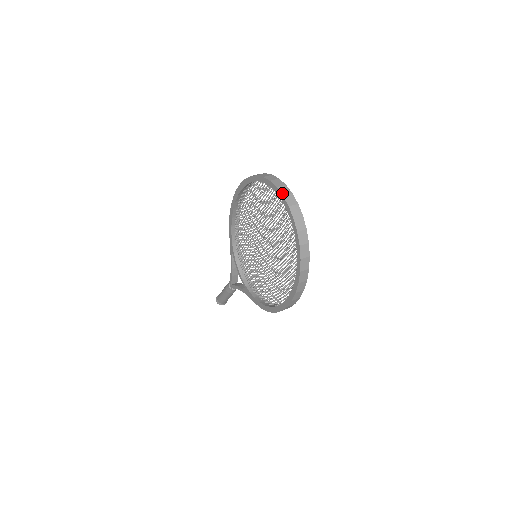
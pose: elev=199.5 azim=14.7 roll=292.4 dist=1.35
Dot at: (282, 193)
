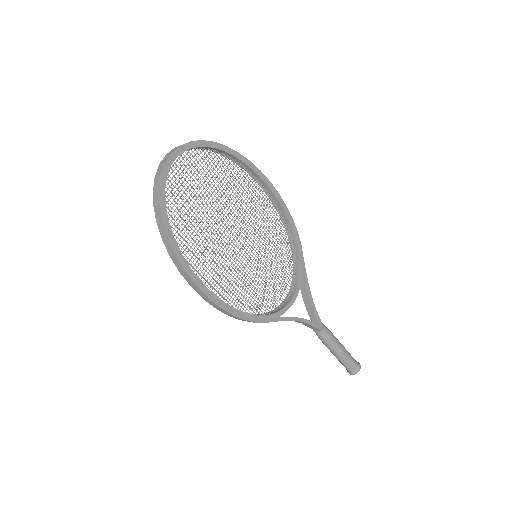
Dot at: occluded
